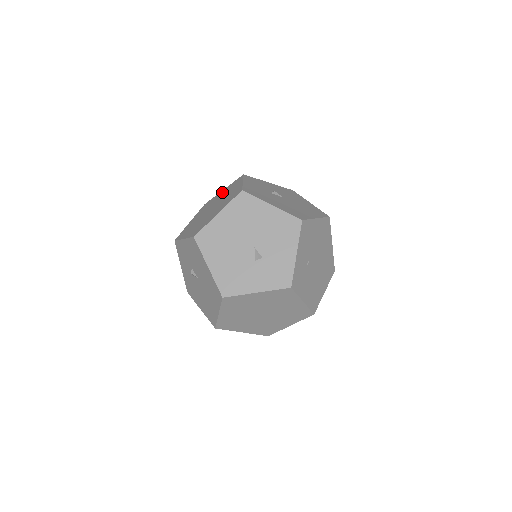
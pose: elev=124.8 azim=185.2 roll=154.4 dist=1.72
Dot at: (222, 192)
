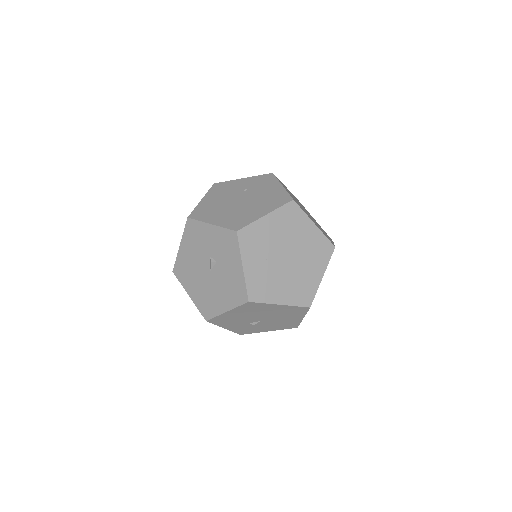
Dot at: (311, 233)
